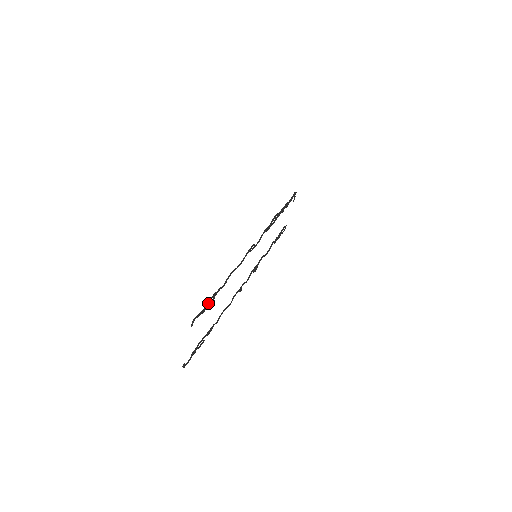
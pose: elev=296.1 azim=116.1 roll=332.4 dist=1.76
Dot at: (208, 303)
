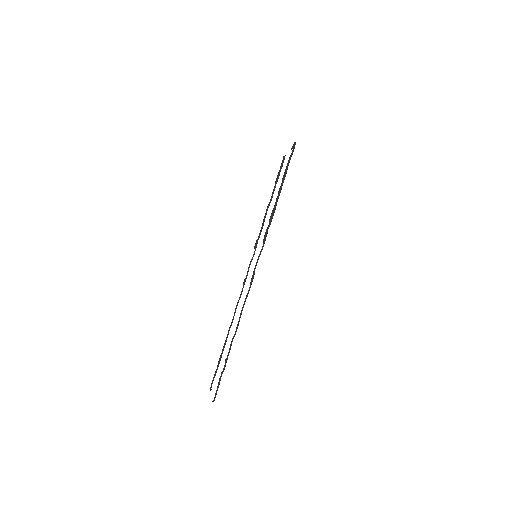
Dot at: (222, 373)
